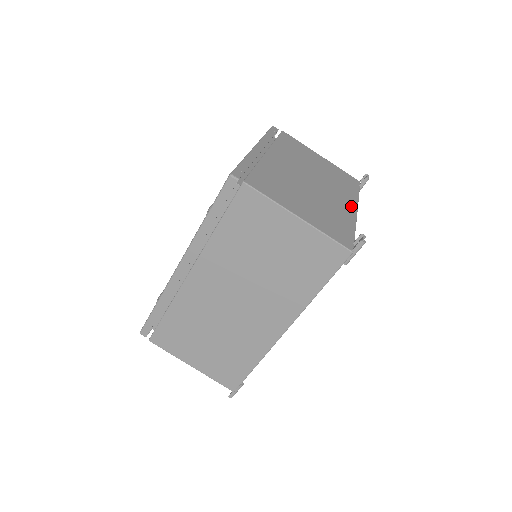
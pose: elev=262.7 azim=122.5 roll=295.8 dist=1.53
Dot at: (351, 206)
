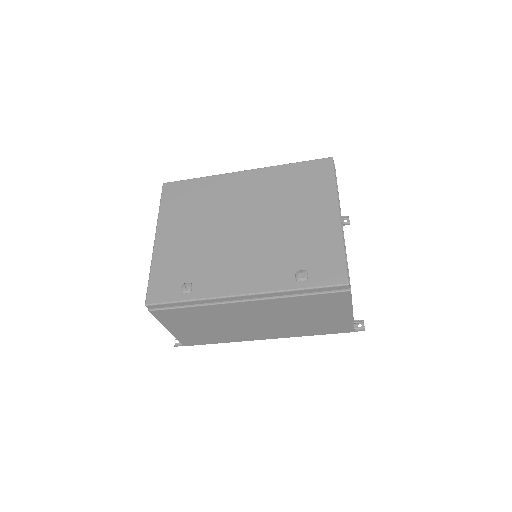
Dot at: occluded
